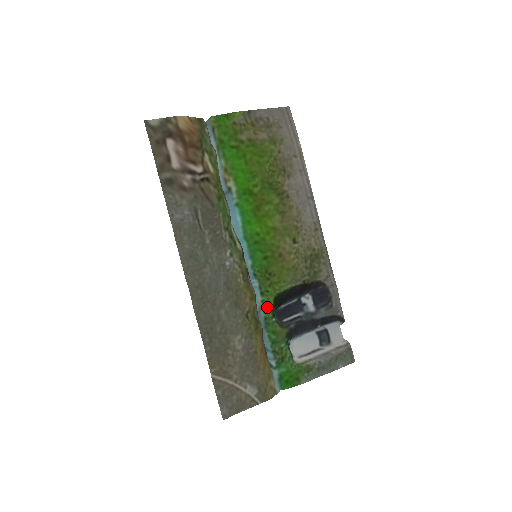
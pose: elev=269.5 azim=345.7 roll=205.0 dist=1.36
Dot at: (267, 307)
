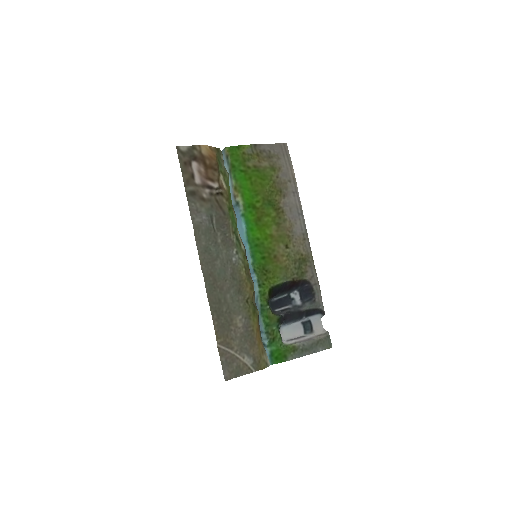
Dot at: (263, 296)
